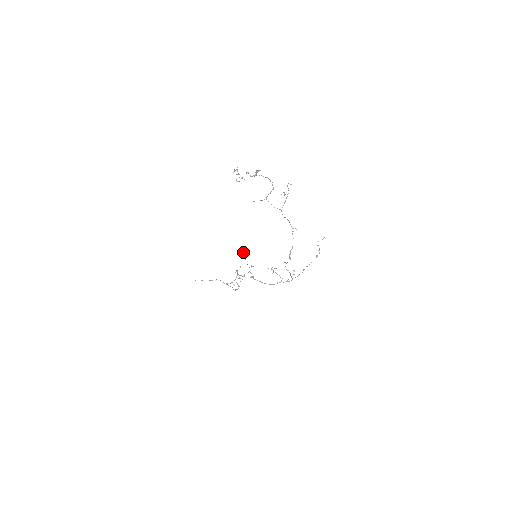
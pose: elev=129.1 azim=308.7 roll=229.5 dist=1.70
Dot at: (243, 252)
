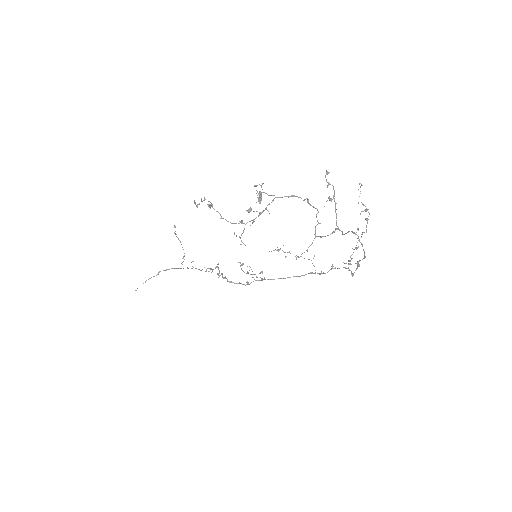
Dot at: (241, 269)
